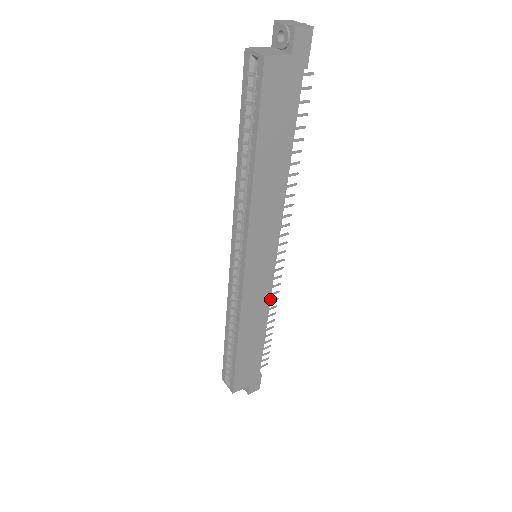
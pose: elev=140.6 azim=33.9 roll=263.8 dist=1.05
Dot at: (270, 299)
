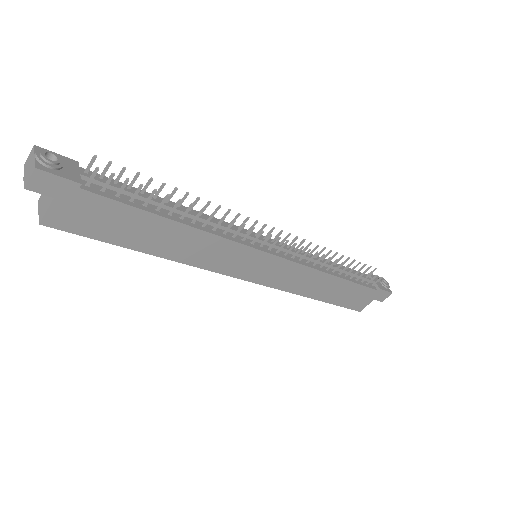
Dot at: (309, 267)
